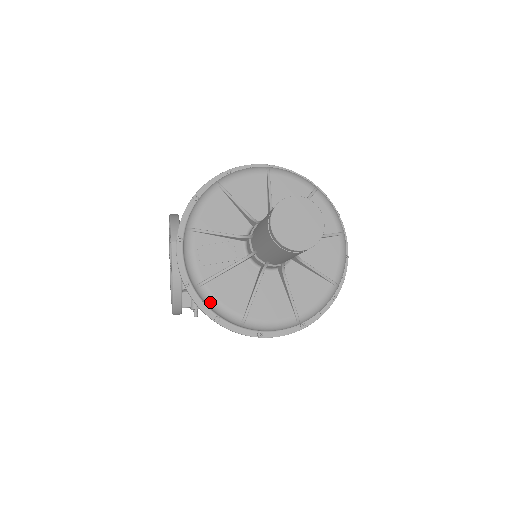
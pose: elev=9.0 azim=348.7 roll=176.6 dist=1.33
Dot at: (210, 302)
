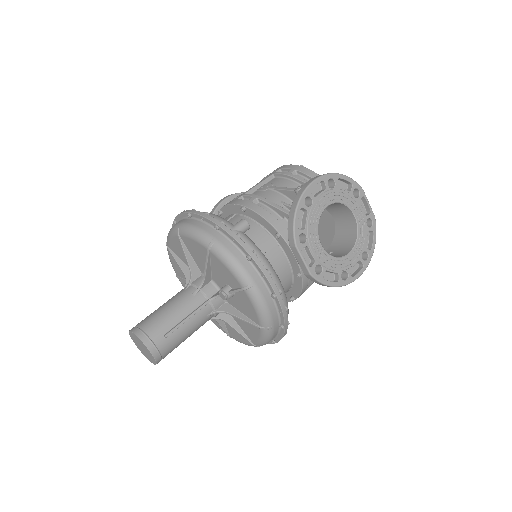
Dot at: occluded
